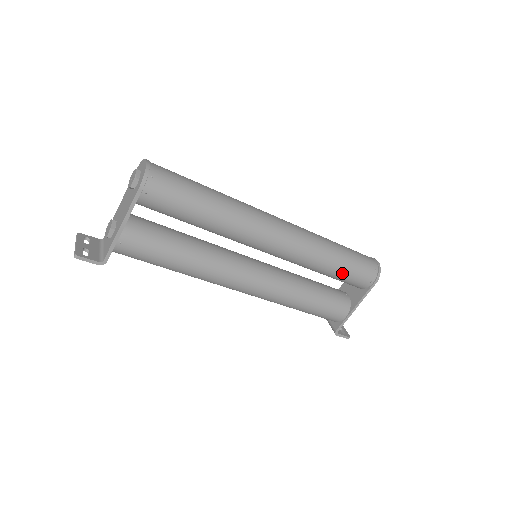
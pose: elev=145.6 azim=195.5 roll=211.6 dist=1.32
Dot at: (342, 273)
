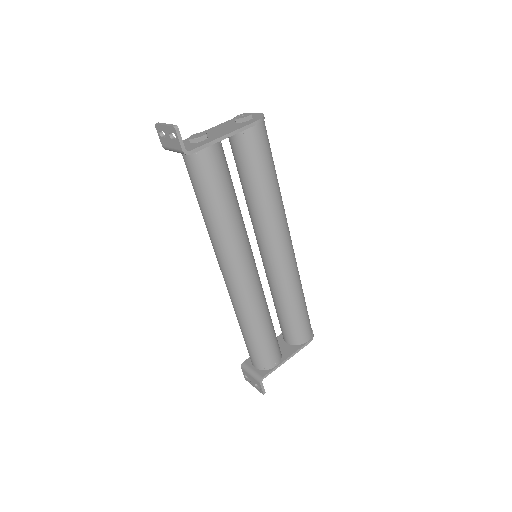
Dot at: (299, 314)
